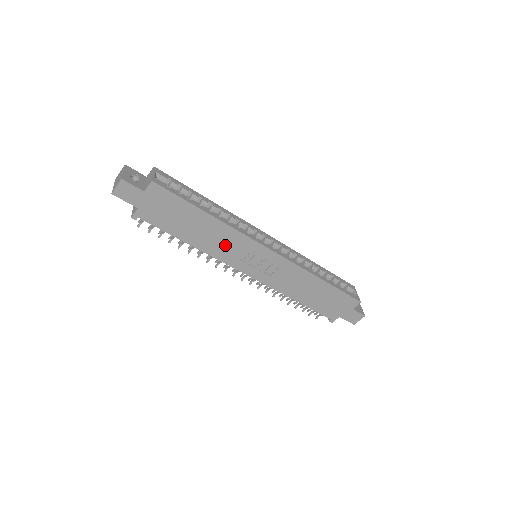
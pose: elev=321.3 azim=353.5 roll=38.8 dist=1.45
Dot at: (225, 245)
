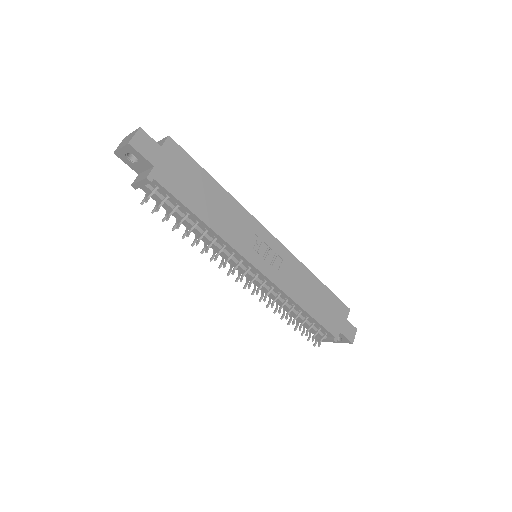
Dot at: (236, 226)
